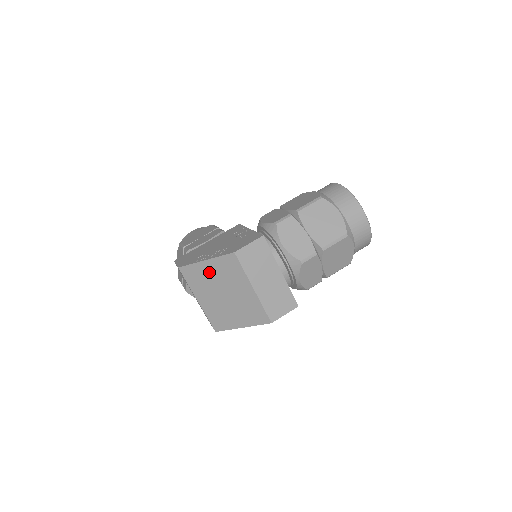
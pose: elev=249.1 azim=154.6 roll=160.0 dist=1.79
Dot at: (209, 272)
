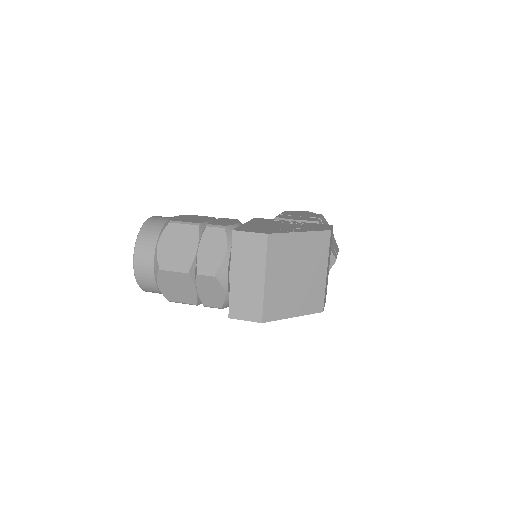
Dot at: (297, 246)
